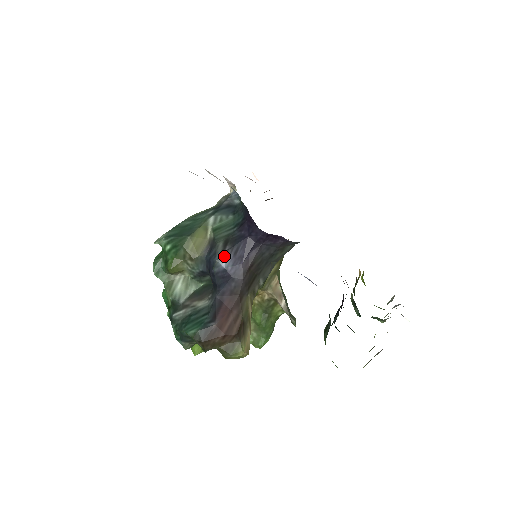
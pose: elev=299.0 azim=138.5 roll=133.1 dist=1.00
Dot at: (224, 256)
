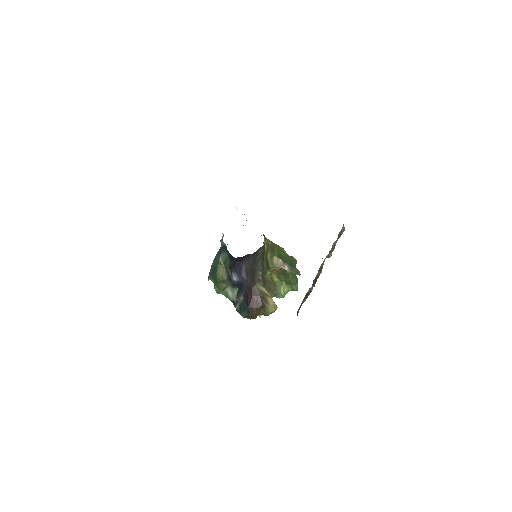
Dot at: (233, 275)
